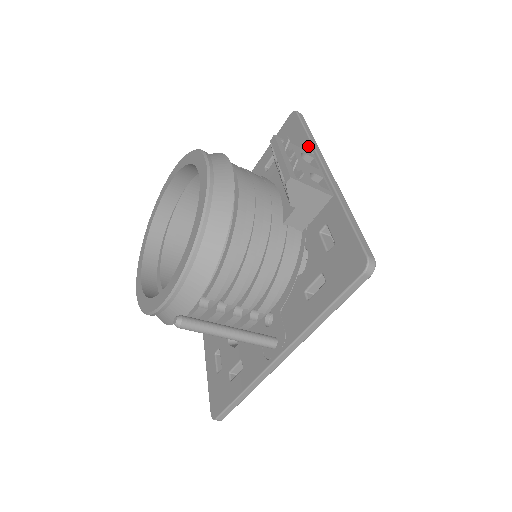
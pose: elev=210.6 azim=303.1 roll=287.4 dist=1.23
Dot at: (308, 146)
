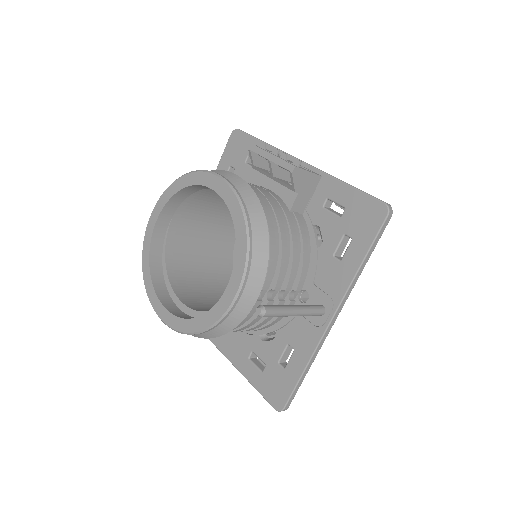
Dot at: (270, 150)
